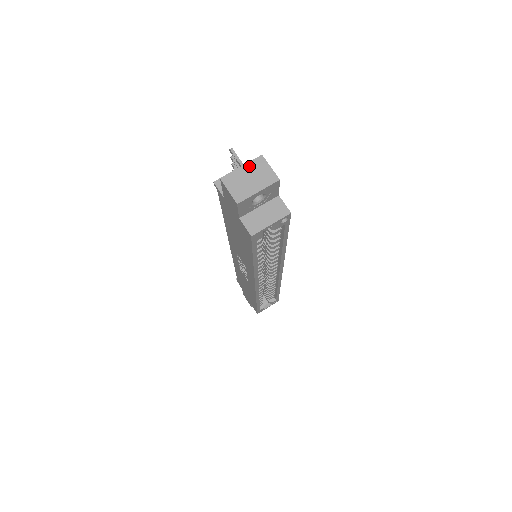
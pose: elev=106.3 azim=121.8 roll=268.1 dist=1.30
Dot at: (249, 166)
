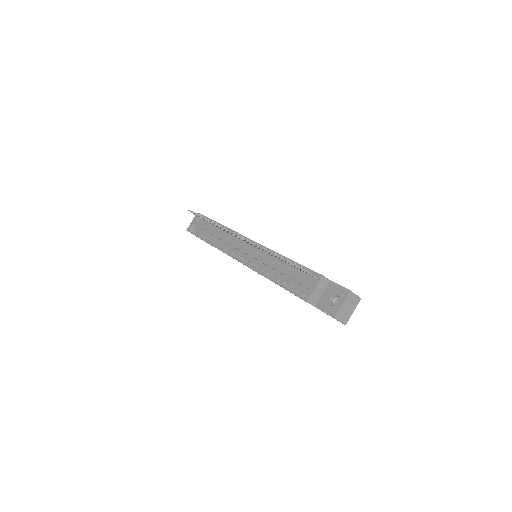
Dot at: (346, 302)
